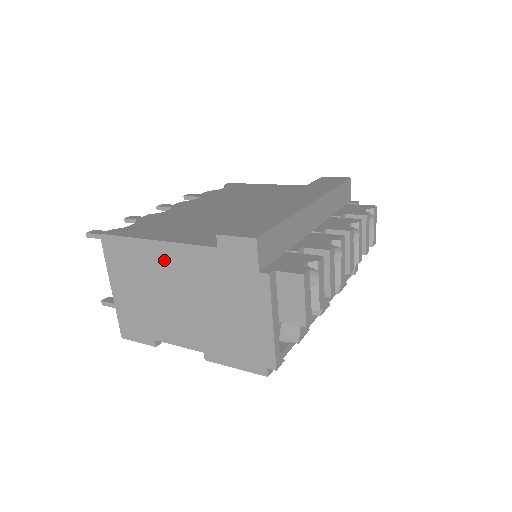
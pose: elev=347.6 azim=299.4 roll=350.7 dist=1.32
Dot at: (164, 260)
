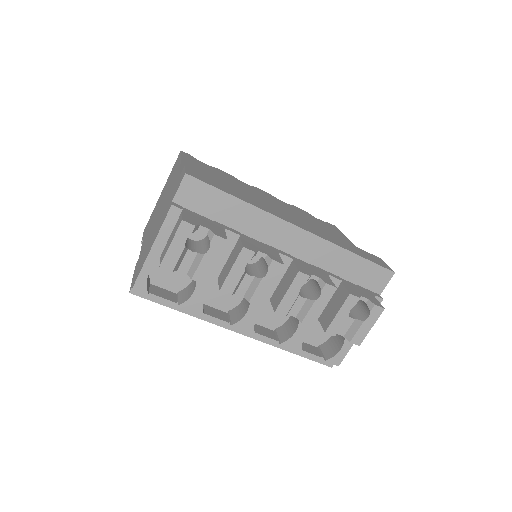
Dot at: occluded
